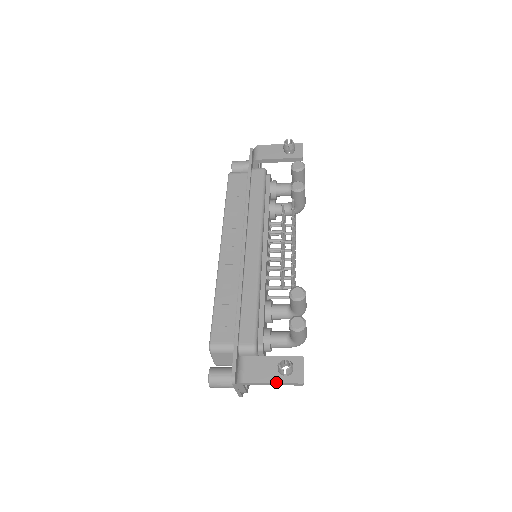
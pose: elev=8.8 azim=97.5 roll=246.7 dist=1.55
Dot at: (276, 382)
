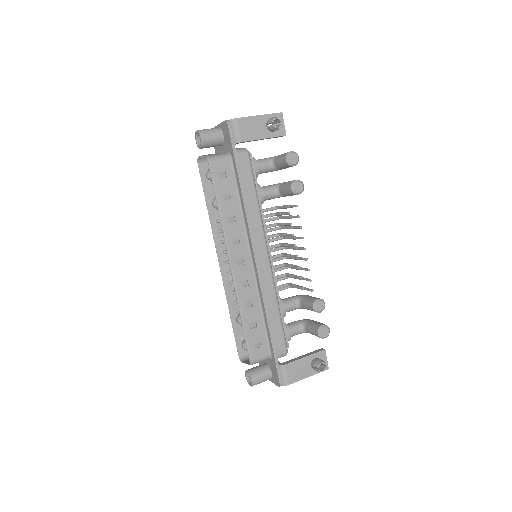
Dot at: occluded
